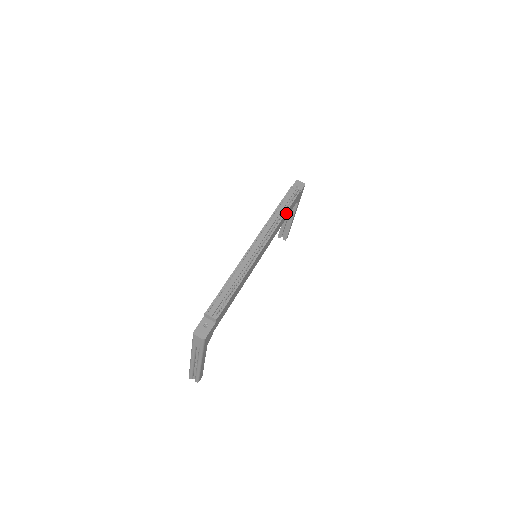
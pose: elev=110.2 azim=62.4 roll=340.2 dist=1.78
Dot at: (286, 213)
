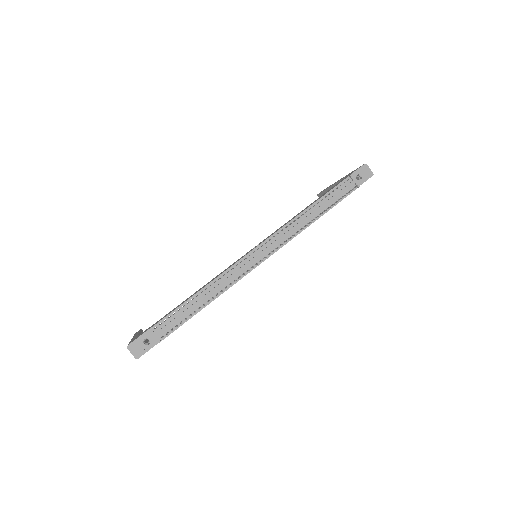
Dot at: (322, 214)
